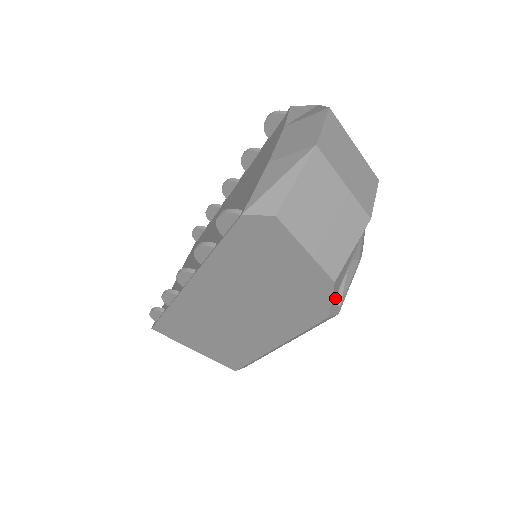
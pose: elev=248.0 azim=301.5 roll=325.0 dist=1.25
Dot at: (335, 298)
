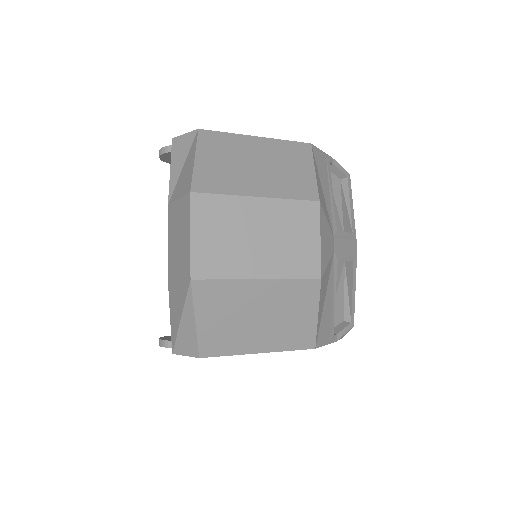
Dot at: (342, 314)
